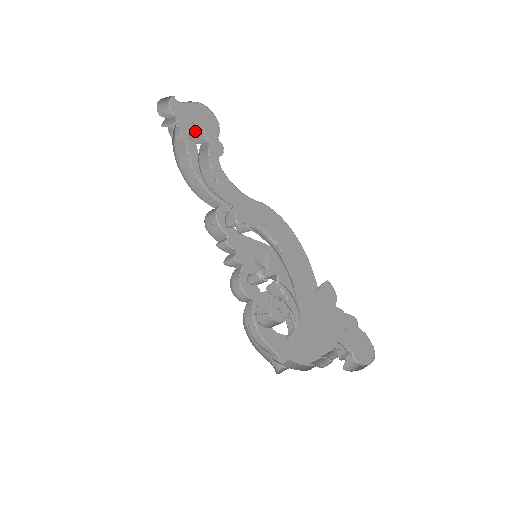
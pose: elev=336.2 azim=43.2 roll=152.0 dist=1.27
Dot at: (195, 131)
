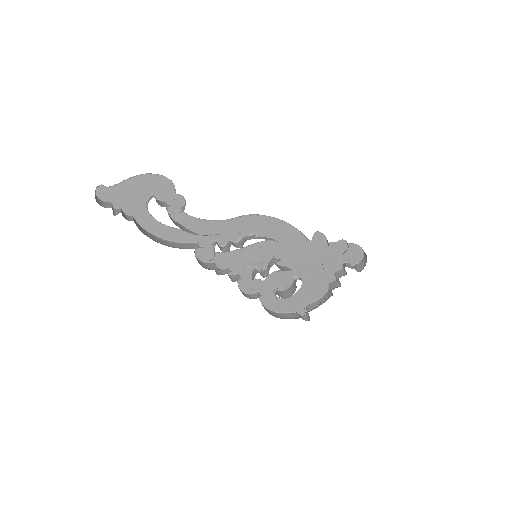
Dot at: occluded
